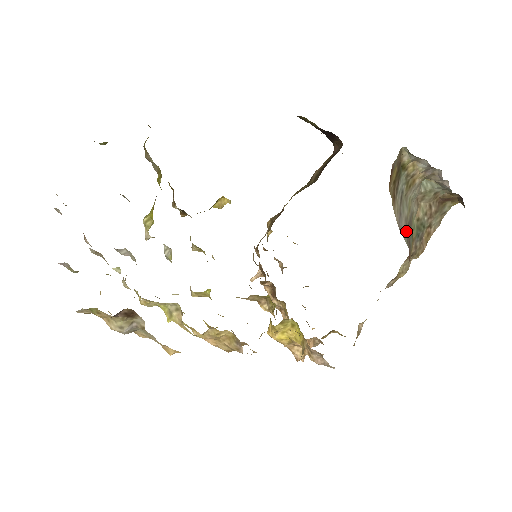
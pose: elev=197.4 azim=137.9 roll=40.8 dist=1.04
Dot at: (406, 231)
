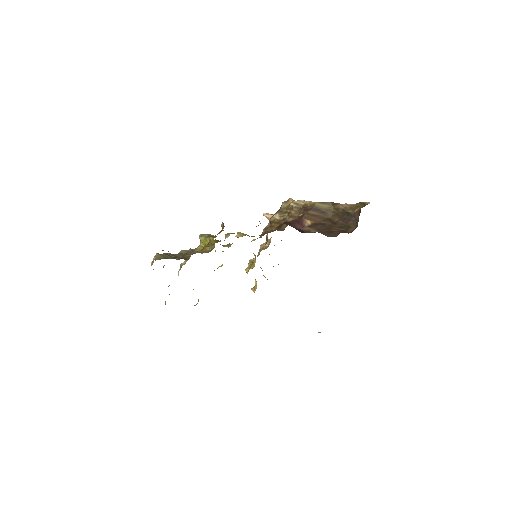
Dot at: occluded
